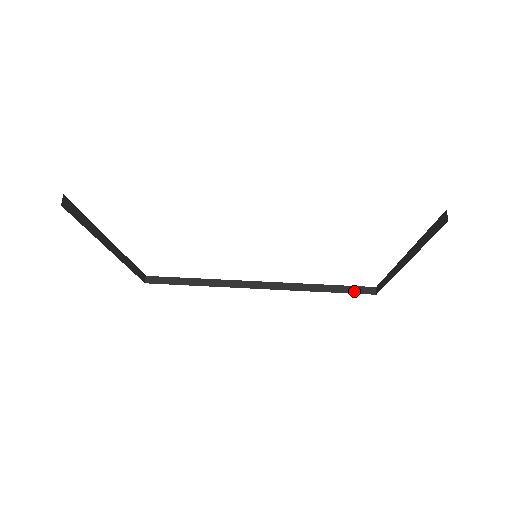
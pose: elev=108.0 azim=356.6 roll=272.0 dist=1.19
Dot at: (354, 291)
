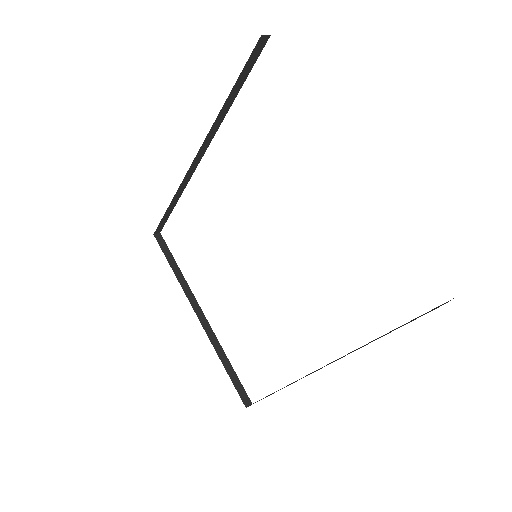
Dot at: occluded
